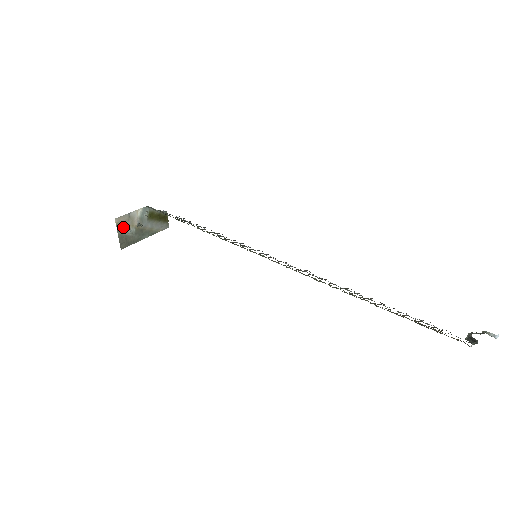
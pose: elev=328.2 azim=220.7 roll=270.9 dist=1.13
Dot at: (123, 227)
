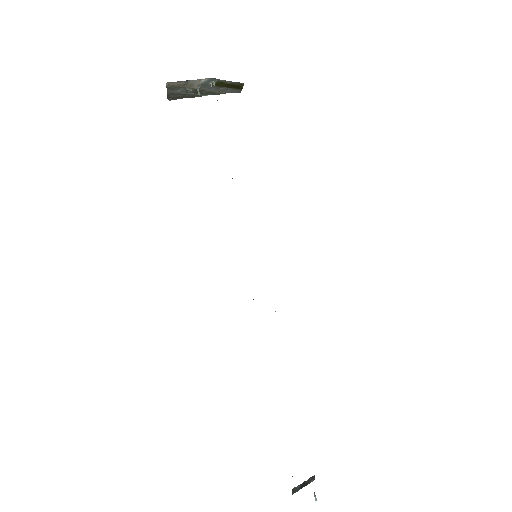
Dot at: (176, 87)
